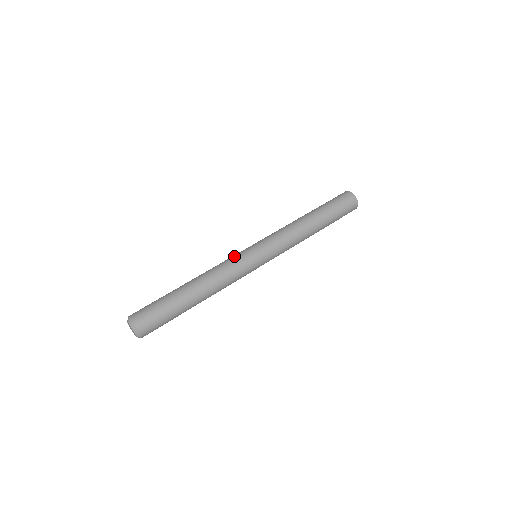
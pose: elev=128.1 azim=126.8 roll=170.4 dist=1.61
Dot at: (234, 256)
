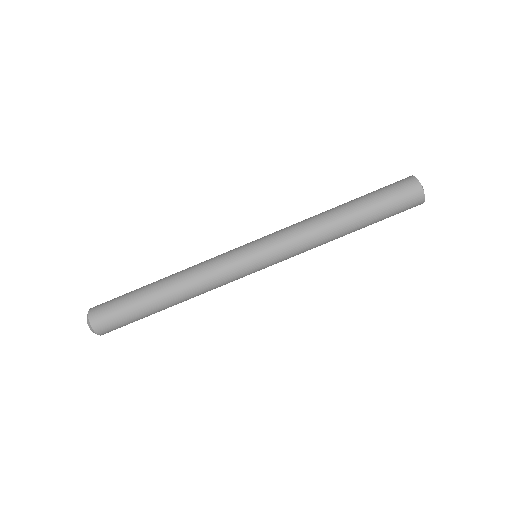
Dot at: (231, 273)
